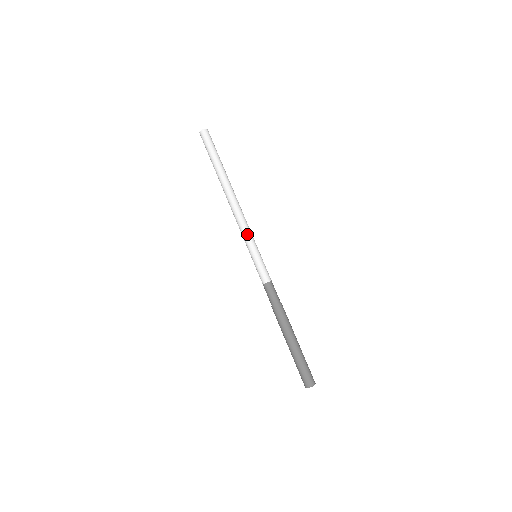
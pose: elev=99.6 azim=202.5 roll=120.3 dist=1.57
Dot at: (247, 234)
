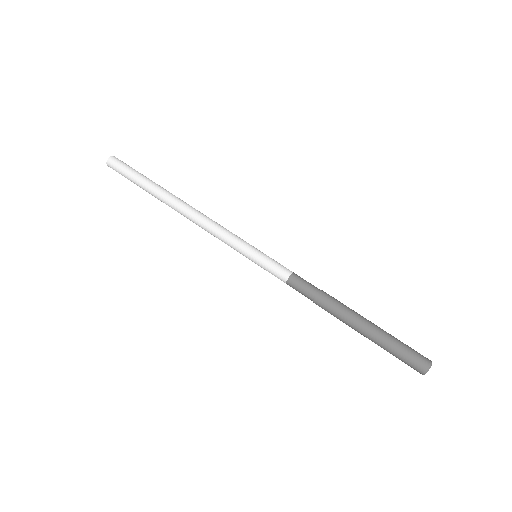
Dot at: (233, 234)
